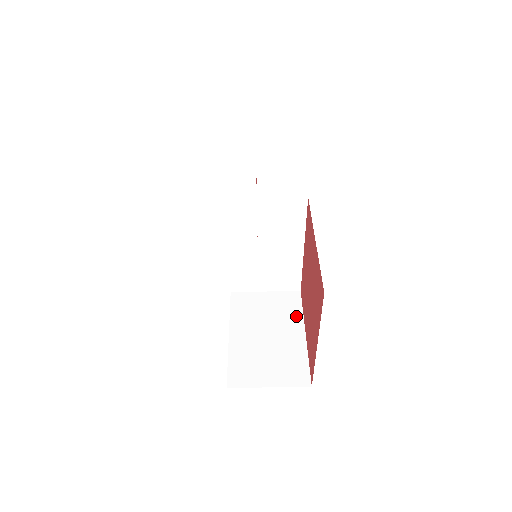
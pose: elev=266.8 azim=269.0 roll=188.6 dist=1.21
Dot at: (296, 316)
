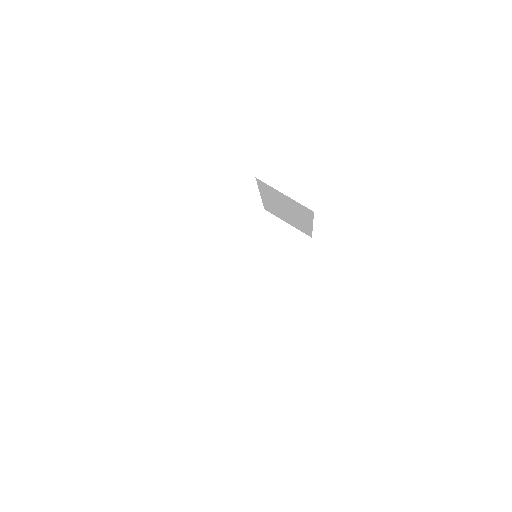
Dot at: occluded
